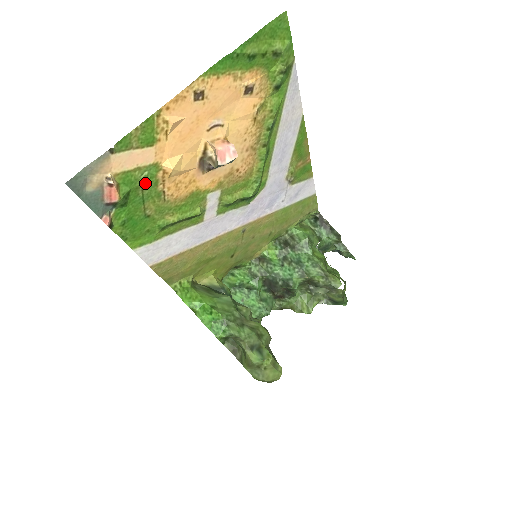
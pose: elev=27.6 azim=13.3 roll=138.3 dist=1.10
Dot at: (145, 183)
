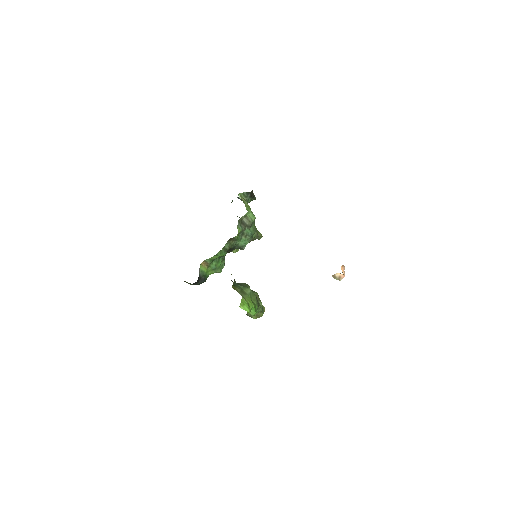
Dot at: occluded
